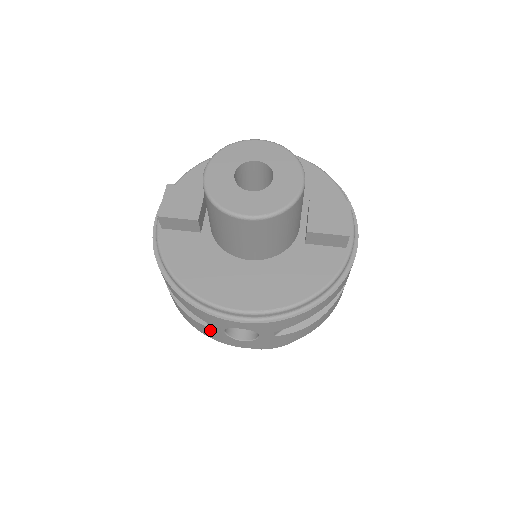
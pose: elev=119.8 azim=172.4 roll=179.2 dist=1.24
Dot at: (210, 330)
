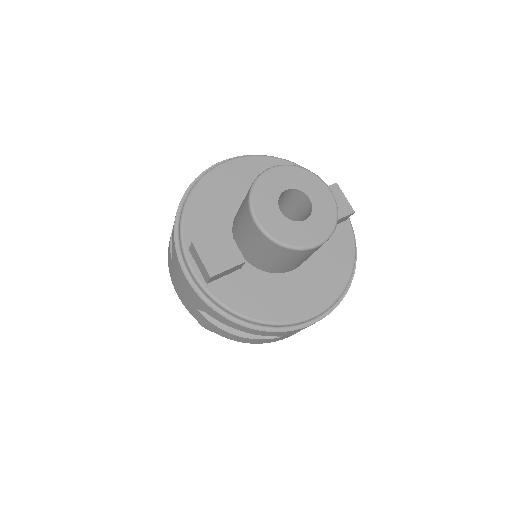
Dot at: (276, 339)
